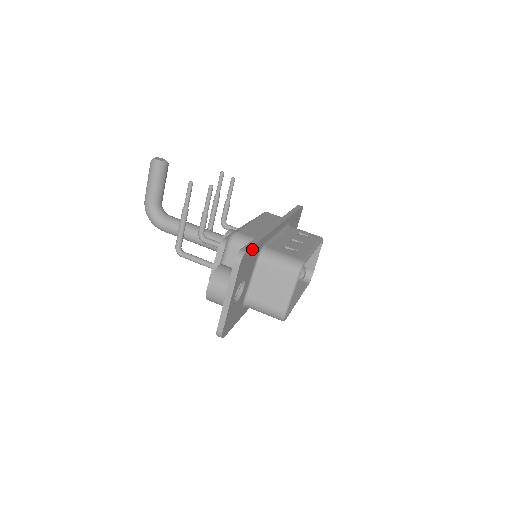
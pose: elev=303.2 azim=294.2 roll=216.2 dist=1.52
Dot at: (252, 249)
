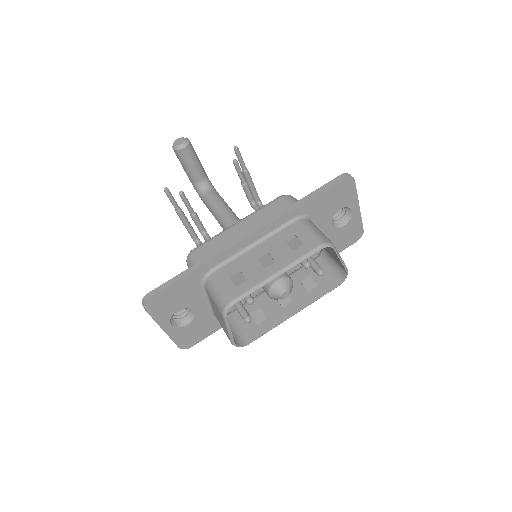
Dot at: (169, 289)
